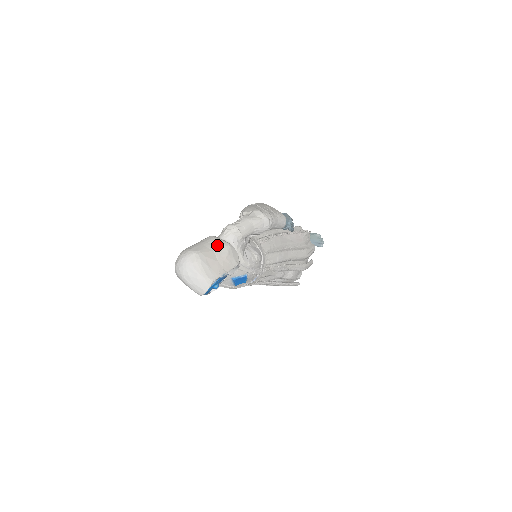
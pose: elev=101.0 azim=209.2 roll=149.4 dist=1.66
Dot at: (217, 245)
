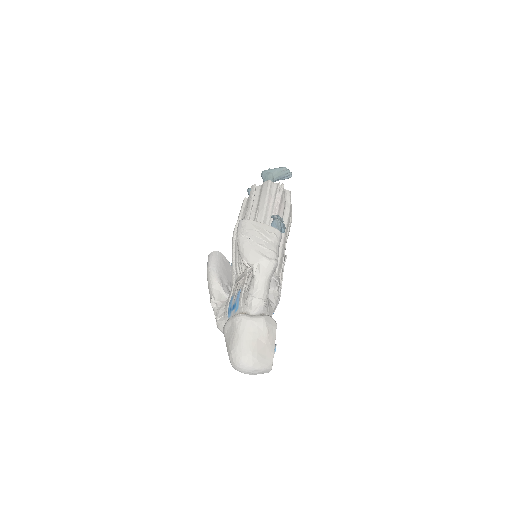
Dot at: (256, 329)
